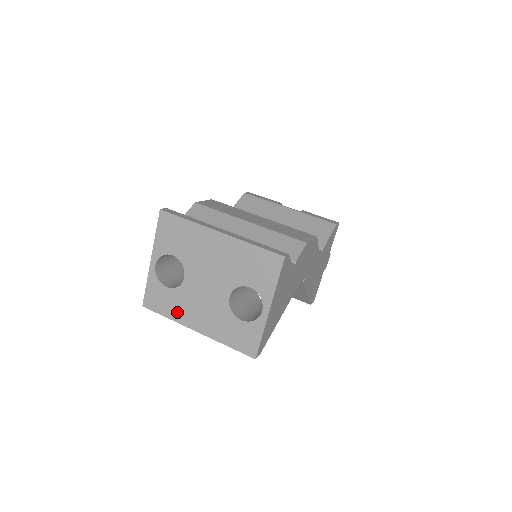
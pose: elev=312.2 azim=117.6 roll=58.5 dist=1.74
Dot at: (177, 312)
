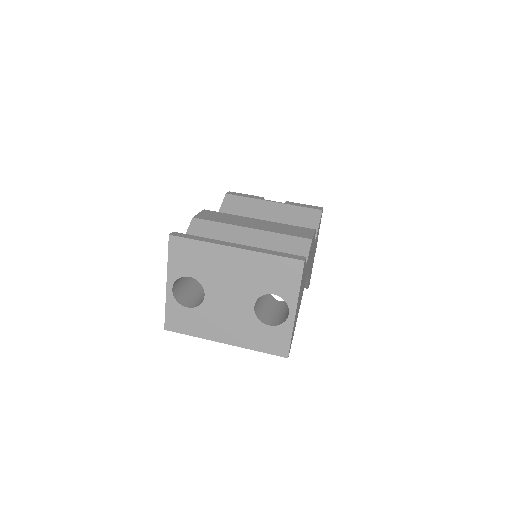
Dot at: (202, 329)
